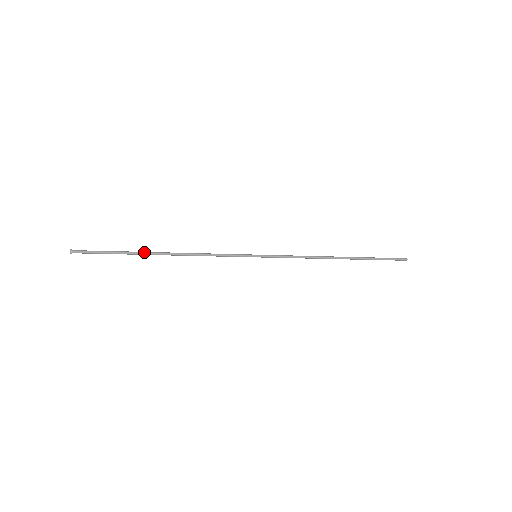
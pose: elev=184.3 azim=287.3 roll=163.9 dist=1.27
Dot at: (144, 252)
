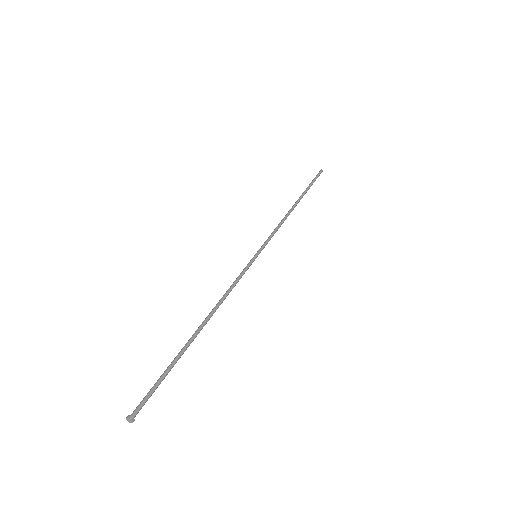
Dot at: (189, 343)
